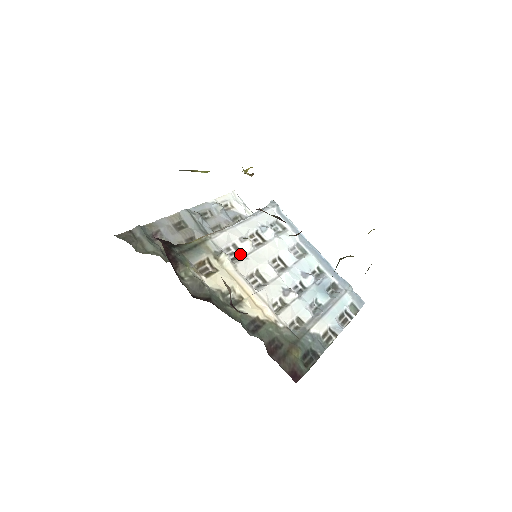
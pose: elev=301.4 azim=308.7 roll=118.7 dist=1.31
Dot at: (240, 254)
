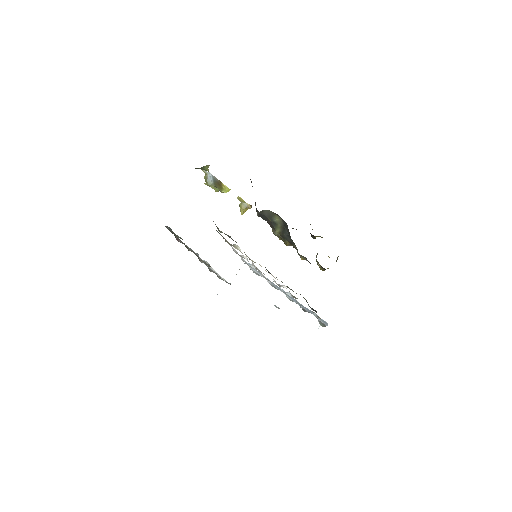
Dot at: (242, 257)
